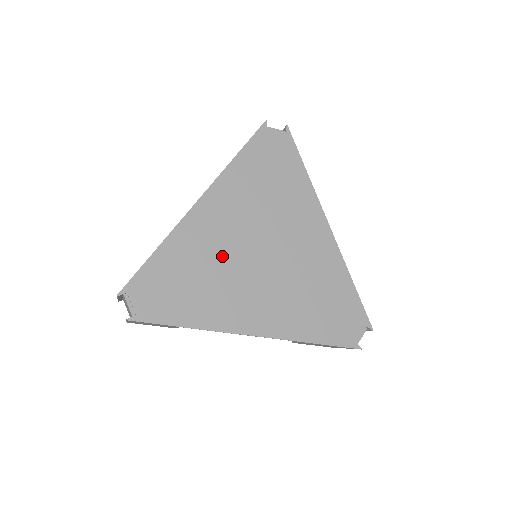
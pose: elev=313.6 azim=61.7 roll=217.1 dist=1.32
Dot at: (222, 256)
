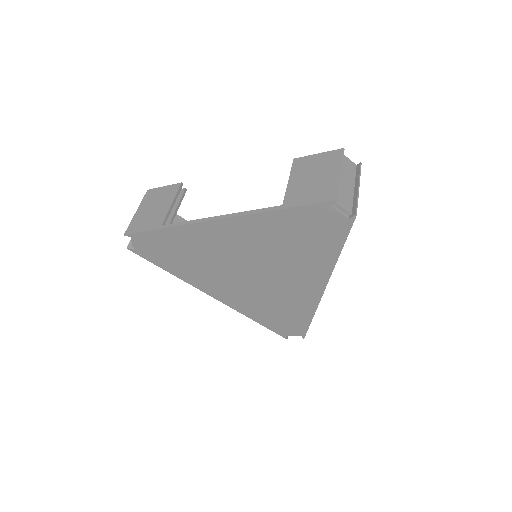
Dot at: (217, 257)
